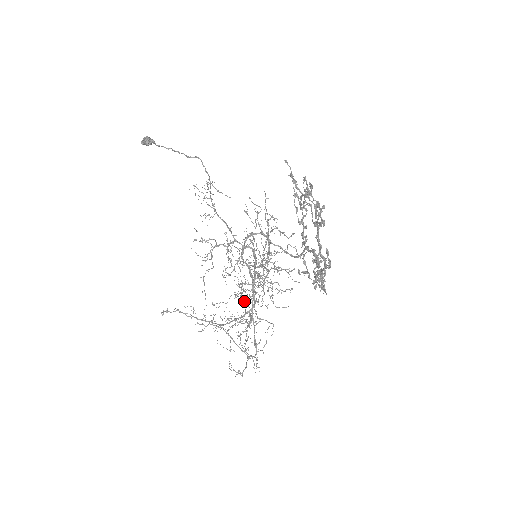
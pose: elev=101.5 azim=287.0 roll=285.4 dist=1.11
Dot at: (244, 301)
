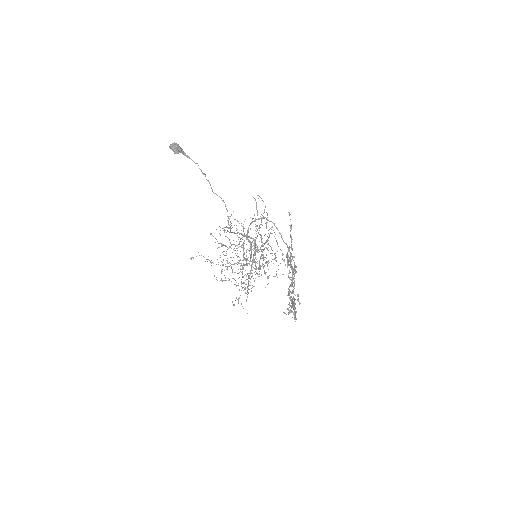
Dot at: occluded
